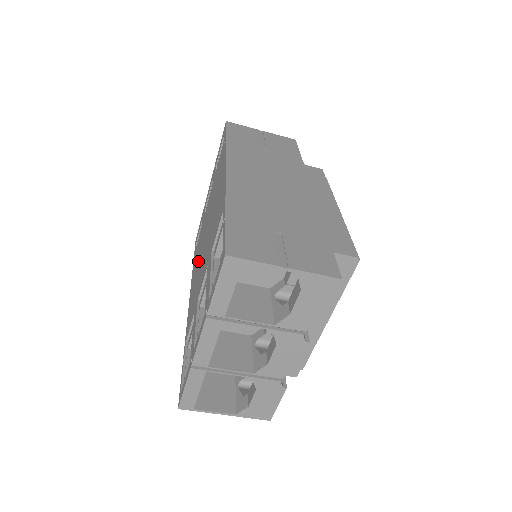
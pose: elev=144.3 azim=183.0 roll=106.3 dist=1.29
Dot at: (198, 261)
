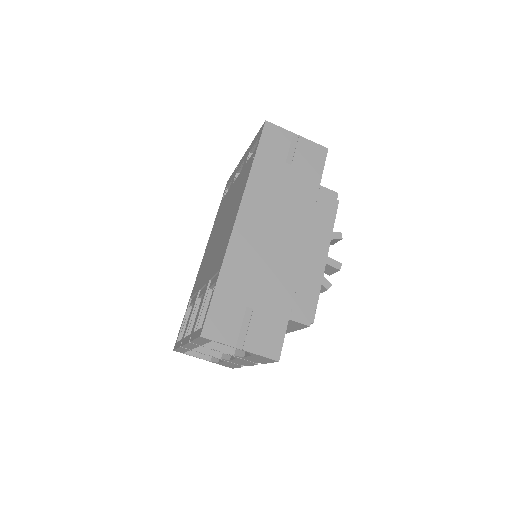
Dot at: (214, 234)
